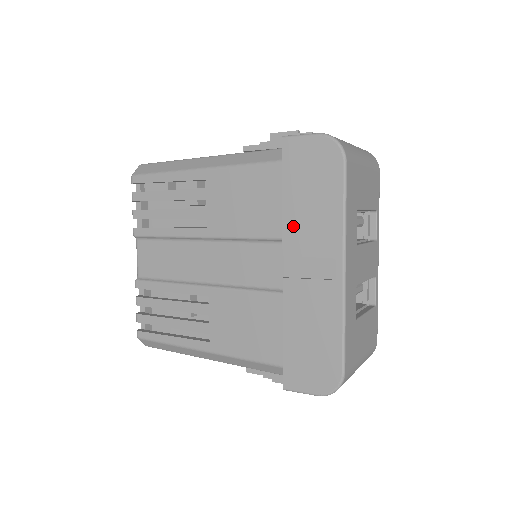
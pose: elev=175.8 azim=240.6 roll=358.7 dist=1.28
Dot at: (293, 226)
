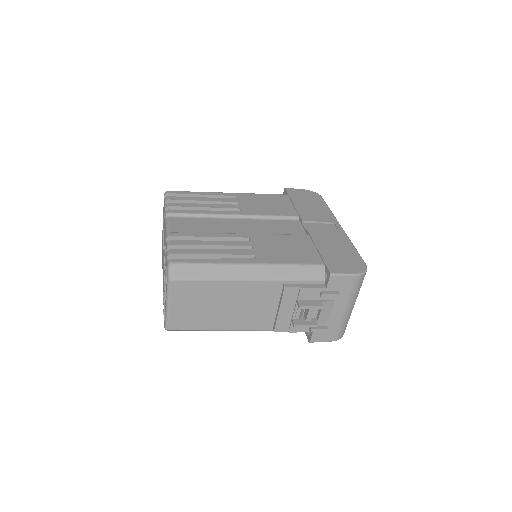
Dot at: (304, 212)
